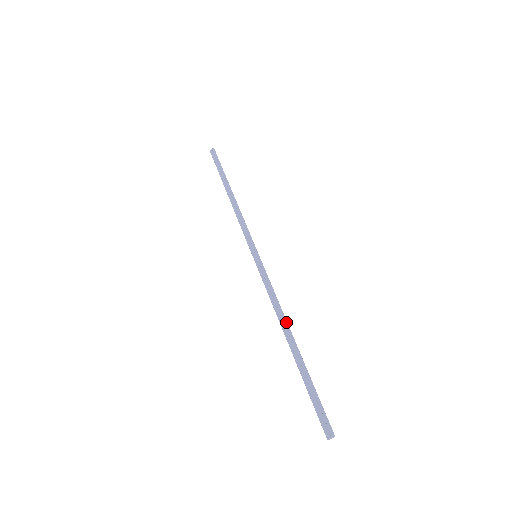
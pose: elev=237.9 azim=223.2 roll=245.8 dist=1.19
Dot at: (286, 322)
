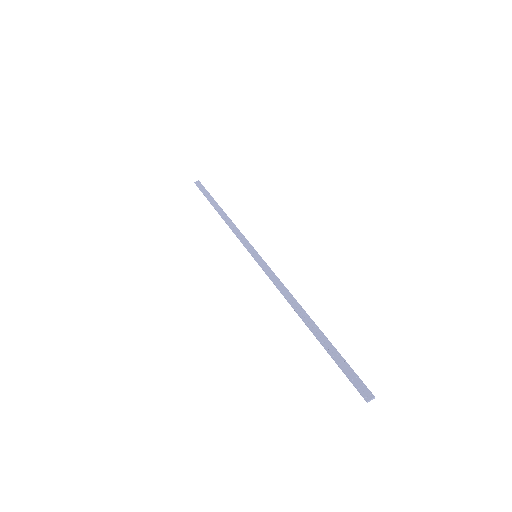
Dot at: occluded
